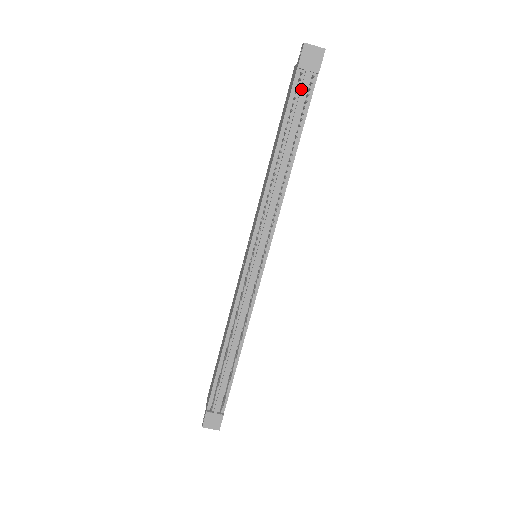
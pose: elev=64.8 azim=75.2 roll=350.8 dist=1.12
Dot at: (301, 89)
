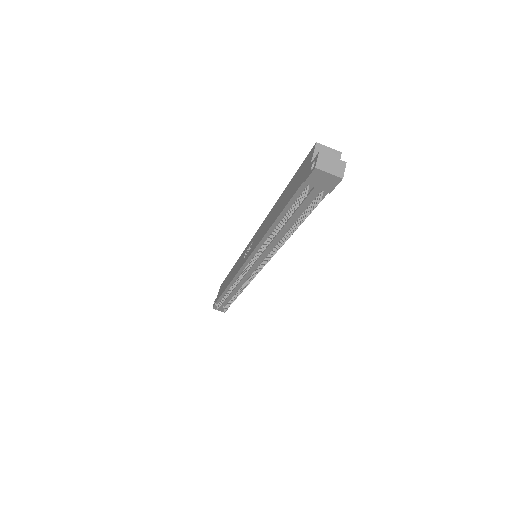
Dot at: (306, 198)
